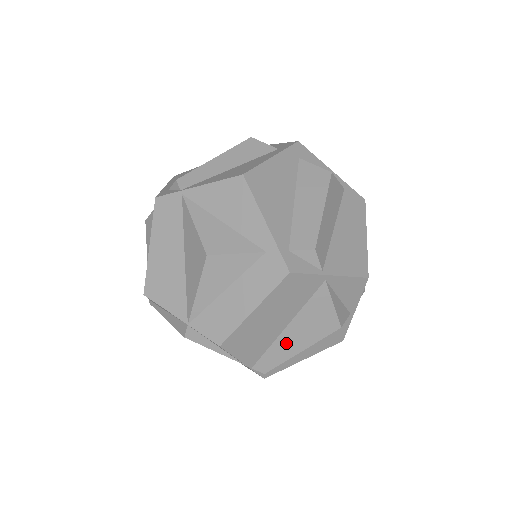
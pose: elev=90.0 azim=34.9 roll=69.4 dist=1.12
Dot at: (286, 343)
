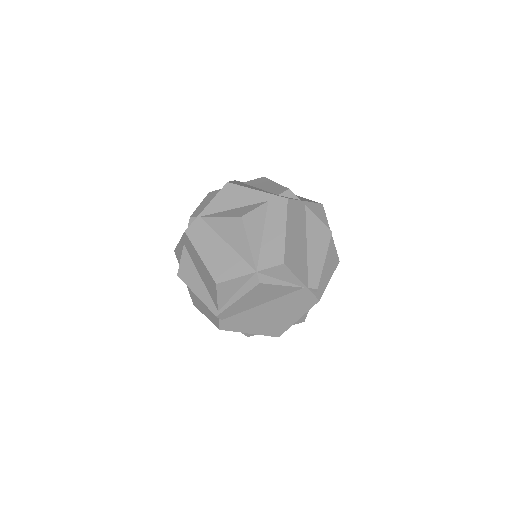
Dot at: (314, 258)
